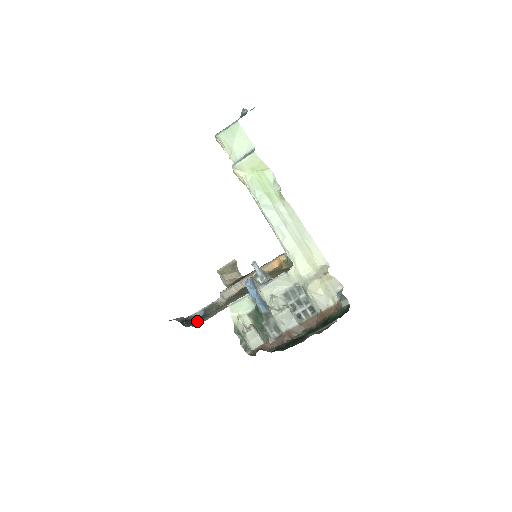
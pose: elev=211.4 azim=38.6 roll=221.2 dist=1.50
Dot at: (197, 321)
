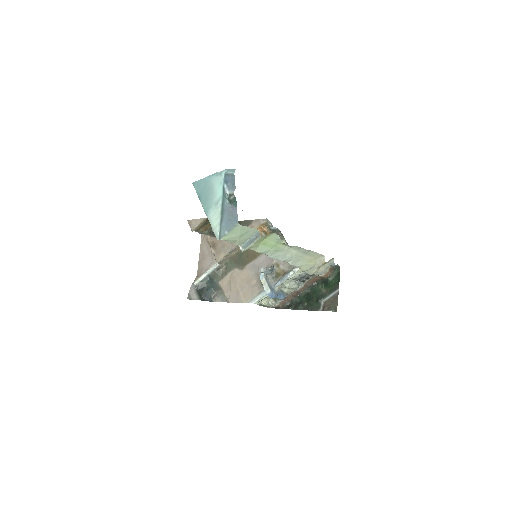
Dot at: (211, 291)
